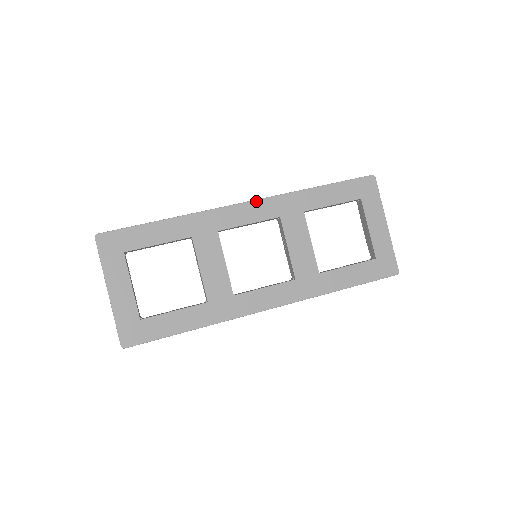
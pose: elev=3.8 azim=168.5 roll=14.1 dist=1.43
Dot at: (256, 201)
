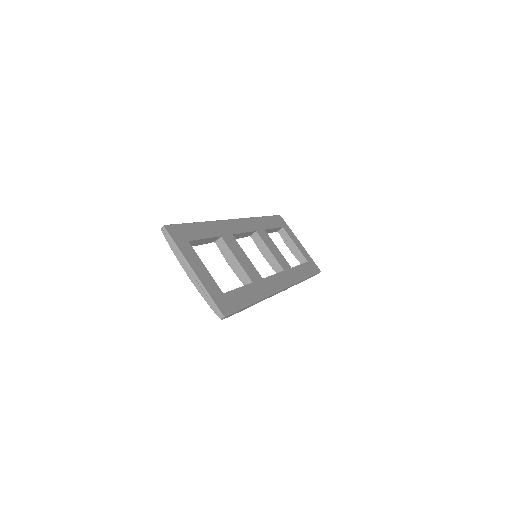
Dot at: (240, 219)
